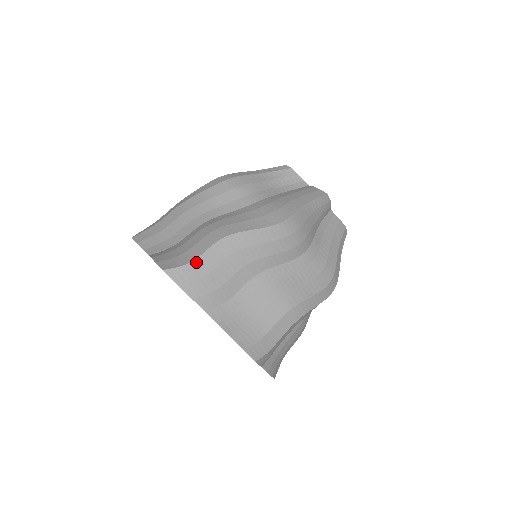
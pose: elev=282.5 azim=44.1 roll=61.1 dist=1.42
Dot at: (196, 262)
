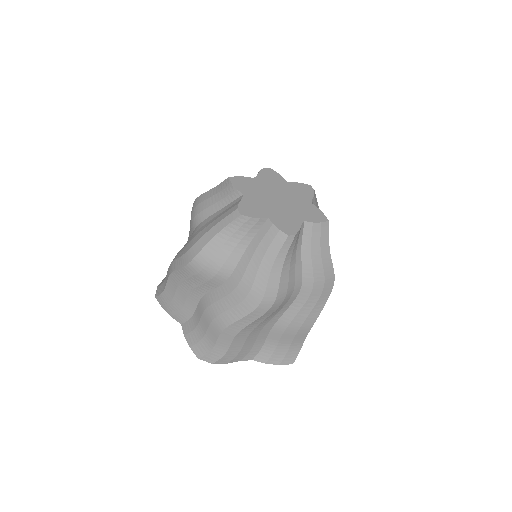
Dot at: occluded
